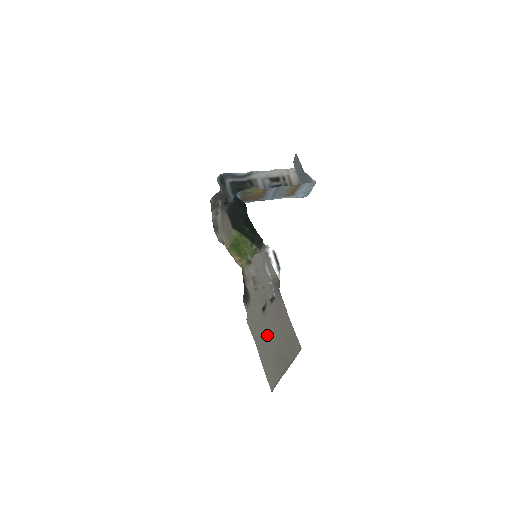
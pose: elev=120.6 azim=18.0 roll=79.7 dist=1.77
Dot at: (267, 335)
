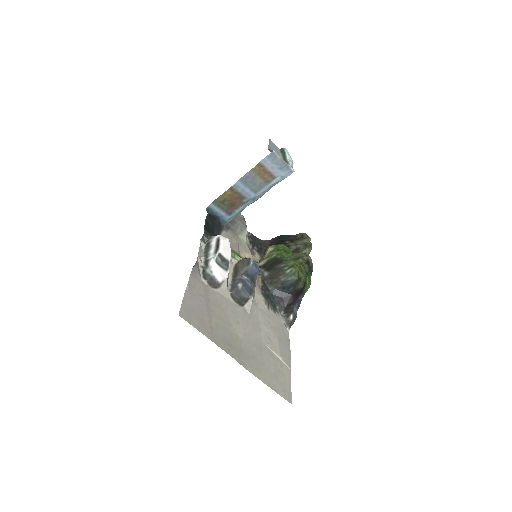
Dot at: (249, 330)
